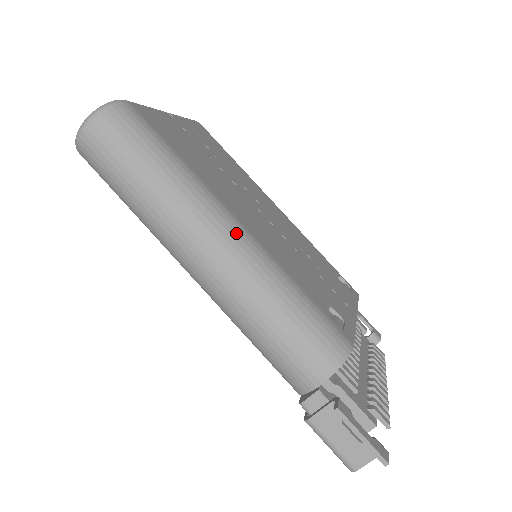
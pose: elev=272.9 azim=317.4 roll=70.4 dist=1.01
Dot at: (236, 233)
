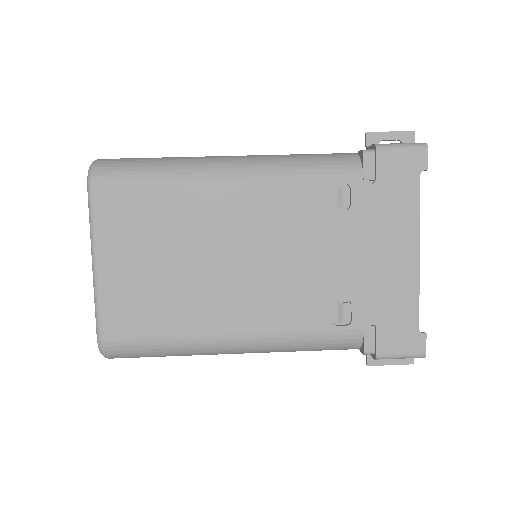
Dot at: occluded
